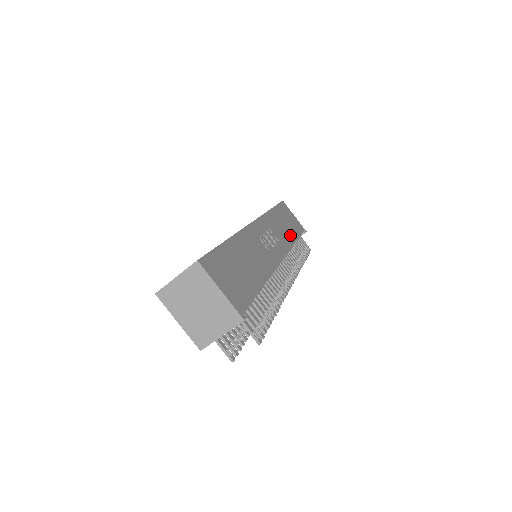
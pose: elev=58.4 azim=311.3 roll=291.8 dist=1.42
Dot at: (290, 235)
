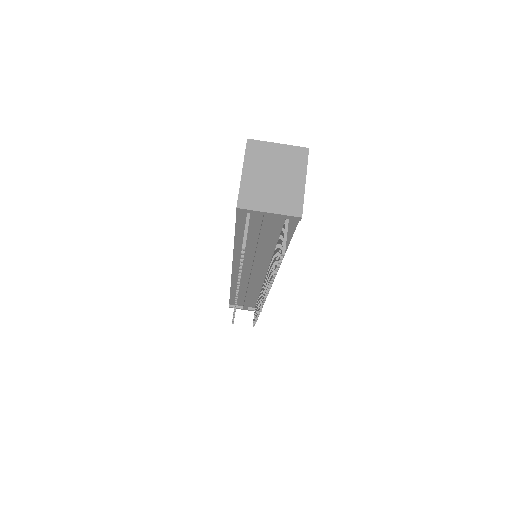
Dot at: occluded
